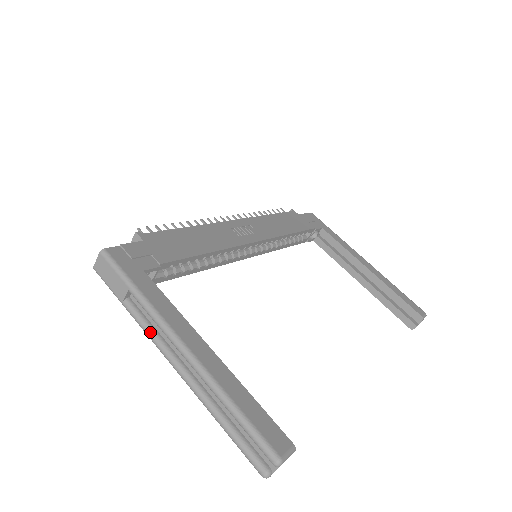
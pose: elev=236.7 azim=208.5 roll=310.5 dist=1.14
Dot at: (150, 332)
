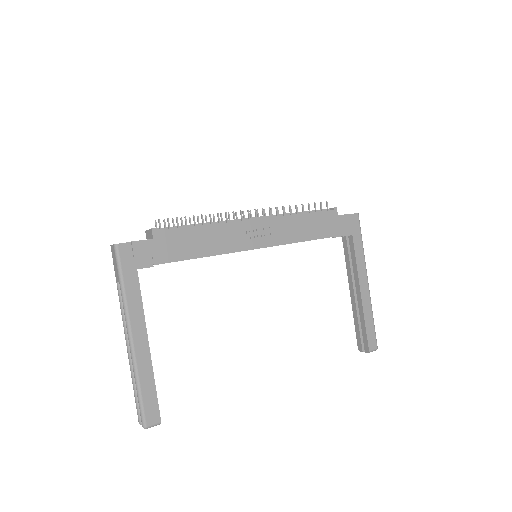
Dot at: (122, 312)
